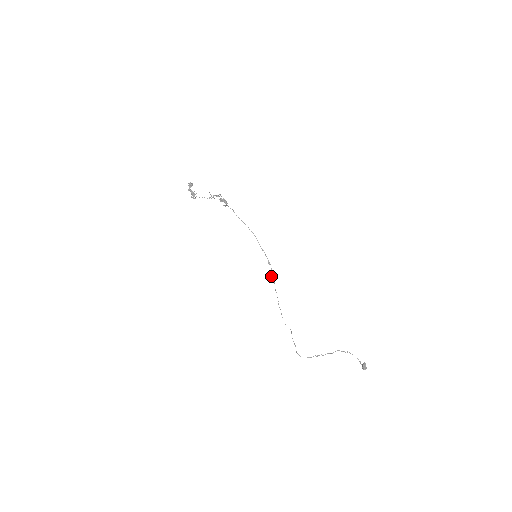
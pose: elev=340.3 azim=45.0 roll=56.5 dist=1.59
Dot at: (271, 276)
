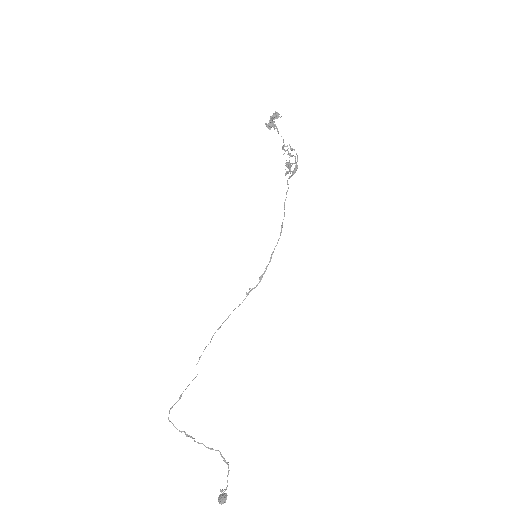
Dot at: (246, 293)
